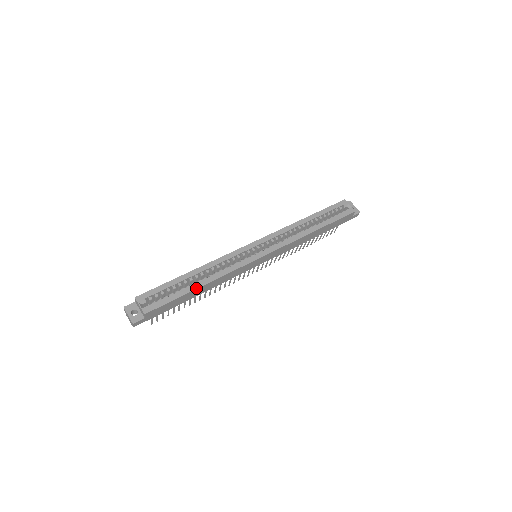
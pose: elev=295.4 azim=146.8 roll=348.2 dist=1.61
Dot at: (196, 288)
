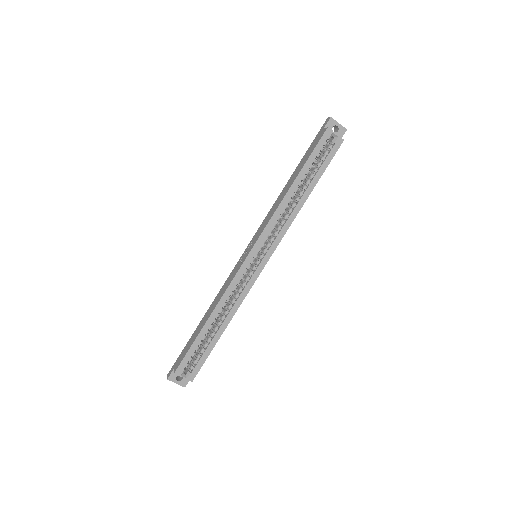
Dot at: occluded
